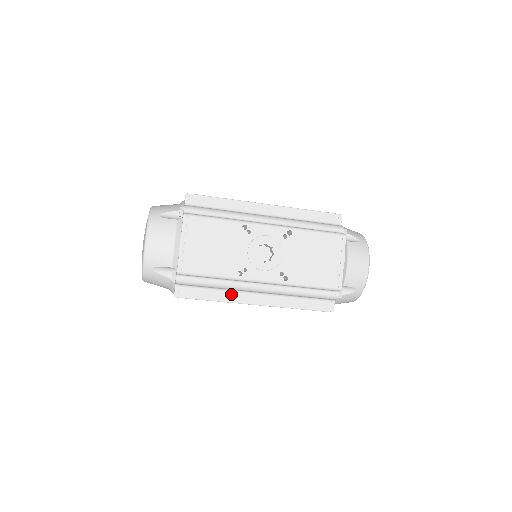
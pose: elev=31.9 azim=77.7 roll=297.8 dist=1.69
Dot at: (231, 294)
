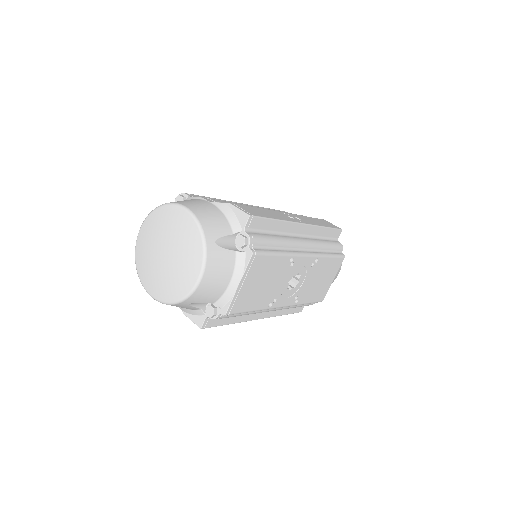
Dot at: (246, 315)
